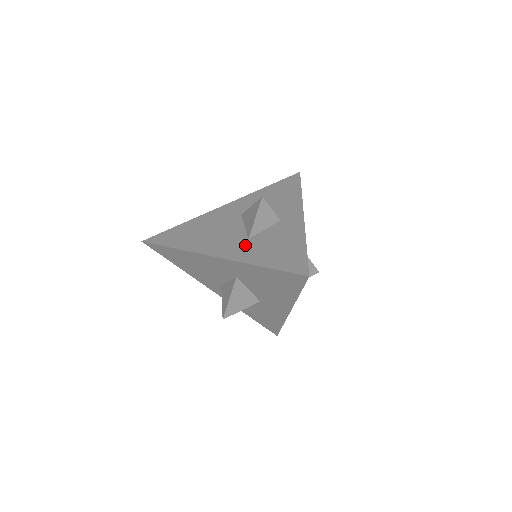
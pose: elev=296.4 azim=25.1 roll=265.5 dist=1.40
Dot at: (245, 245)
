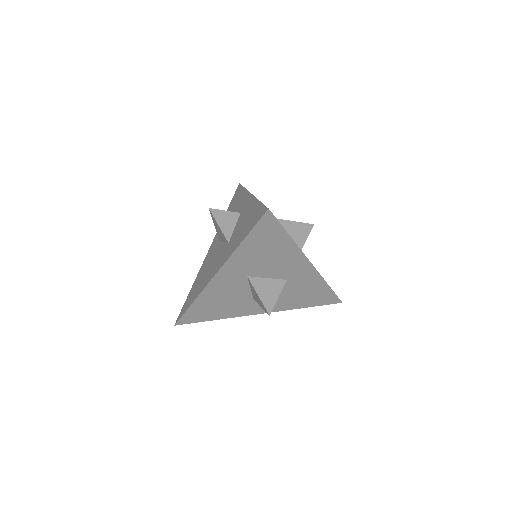
Dot at: (228, 248)
